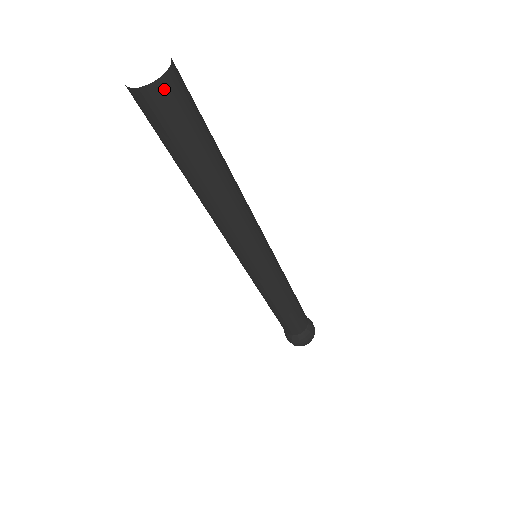
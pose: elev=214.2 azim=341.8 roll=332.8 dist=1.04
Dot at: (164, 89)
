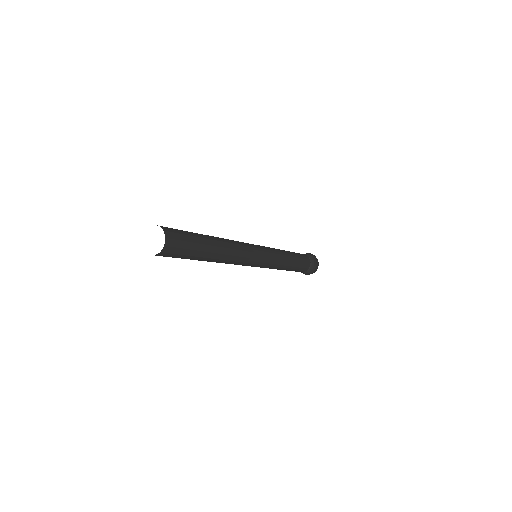
Dot at: (170, 242)
